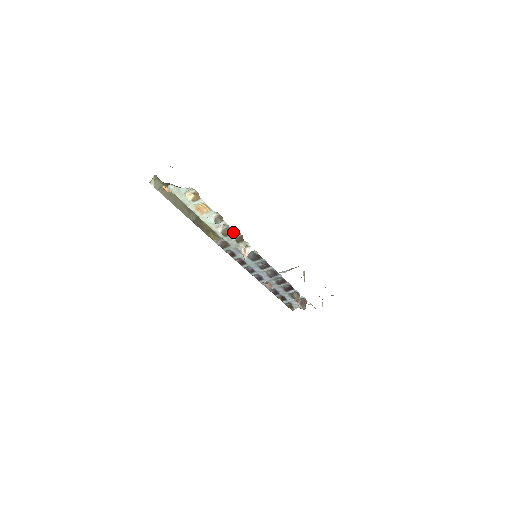
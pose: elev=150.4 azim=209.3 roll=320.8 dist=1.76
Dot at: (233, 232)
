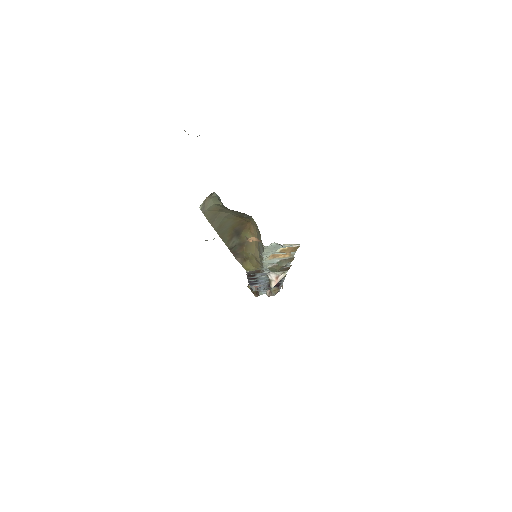
Dot at: occluded
